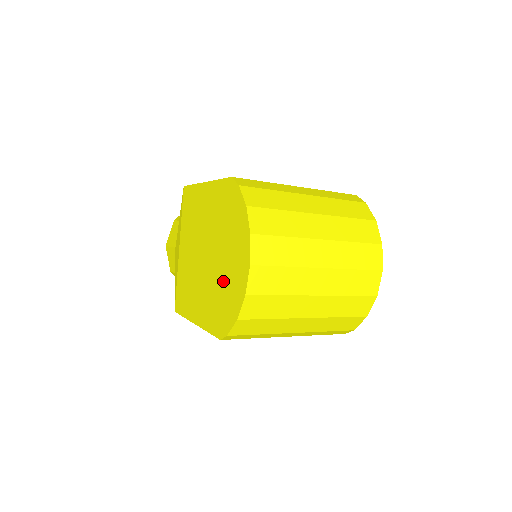
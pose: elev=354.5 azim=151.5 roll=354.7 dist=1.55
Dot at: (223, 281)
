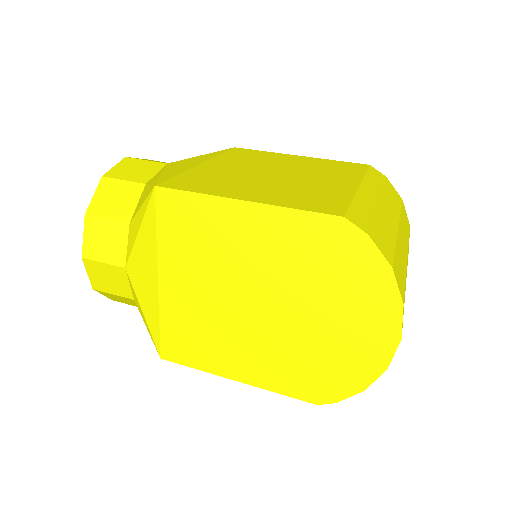
Dot at: (323, 345)
